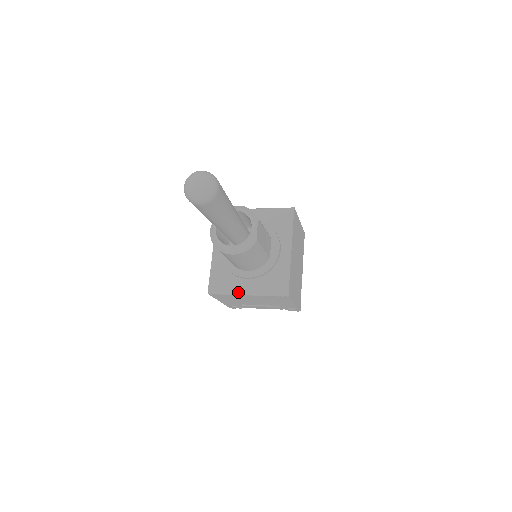
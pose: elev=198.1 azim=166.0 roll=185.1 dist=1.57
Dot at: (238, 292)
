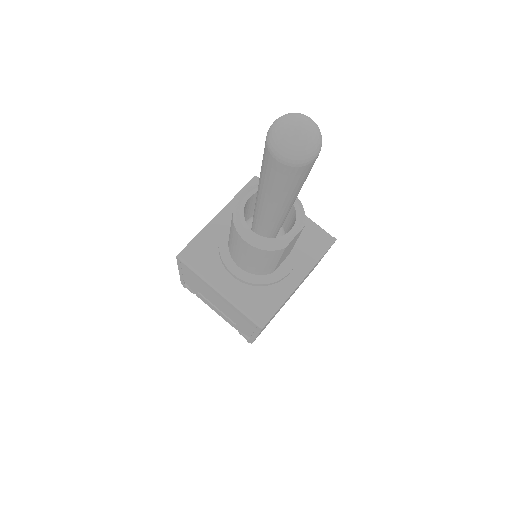
Dot at: (211, 281)
